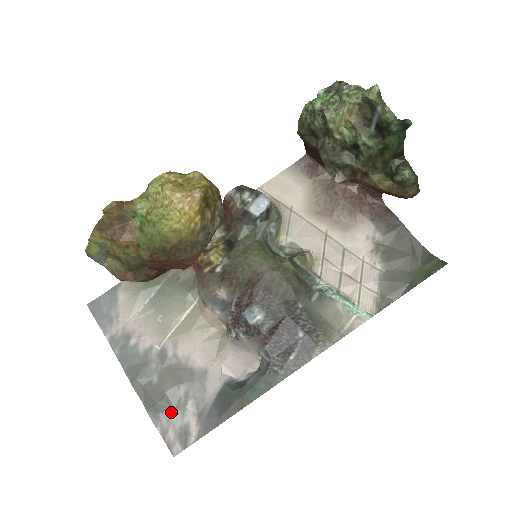
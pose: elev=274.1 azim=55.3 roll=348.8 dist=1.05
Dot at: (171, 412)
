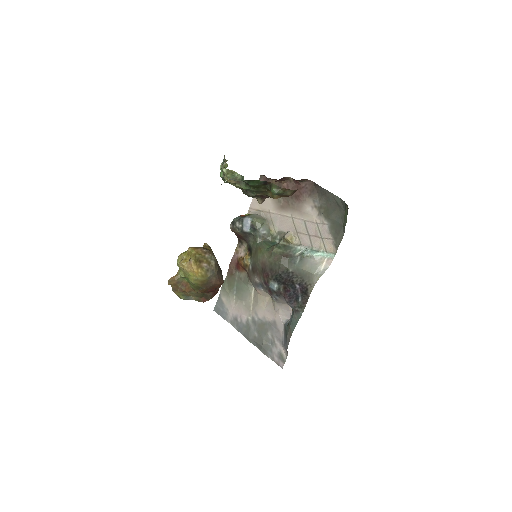
Dot at: (271, 348)
